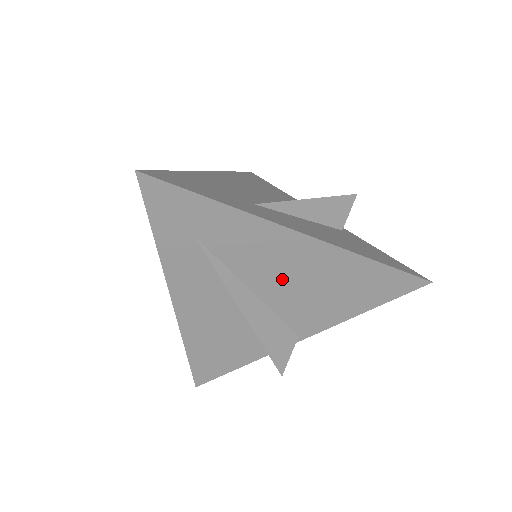
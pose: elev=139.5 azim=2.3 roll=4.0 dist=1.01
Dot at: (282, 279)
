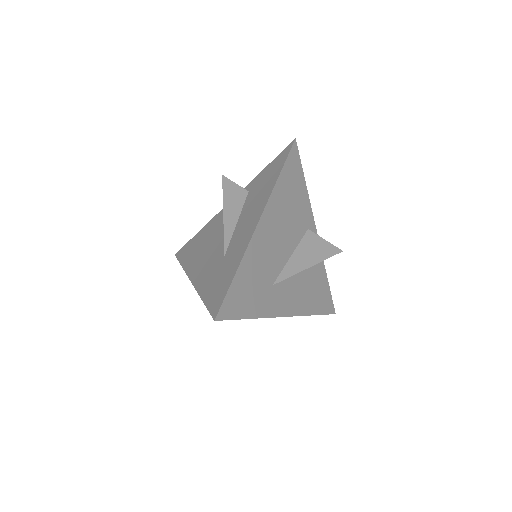
Dot at: occluded
